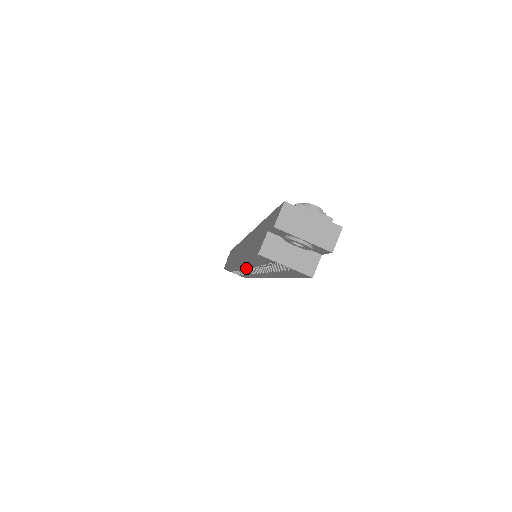
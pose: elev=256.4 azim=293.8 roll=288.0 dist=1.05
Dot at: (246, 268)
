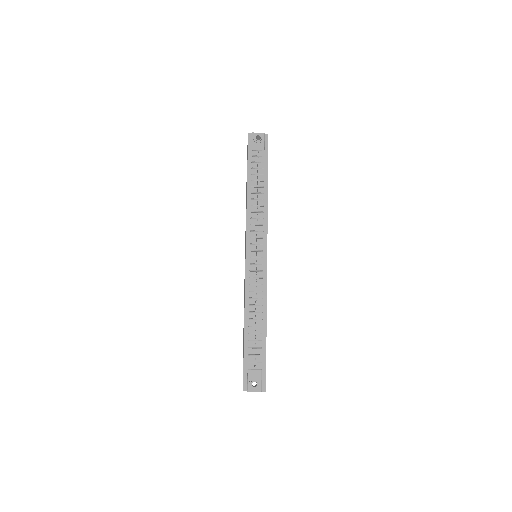
Dot at: occluded
